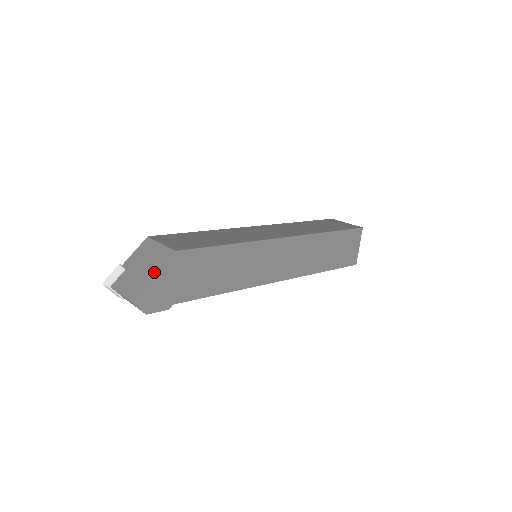
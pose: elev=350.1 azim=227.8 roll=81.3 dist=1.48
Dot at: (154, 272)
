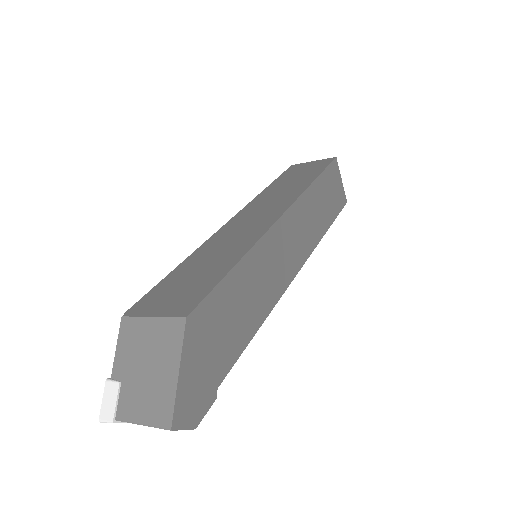
Dot at: (174, 366)
